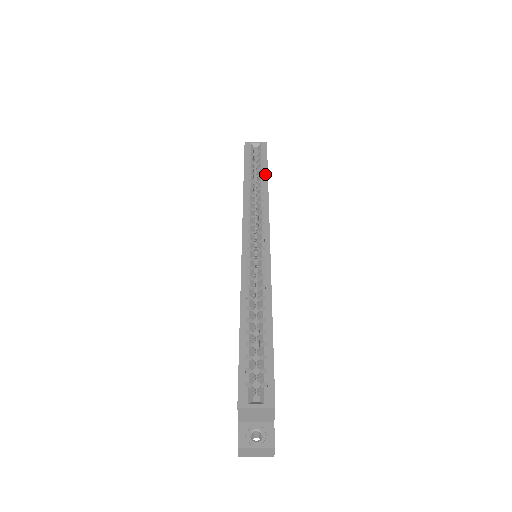
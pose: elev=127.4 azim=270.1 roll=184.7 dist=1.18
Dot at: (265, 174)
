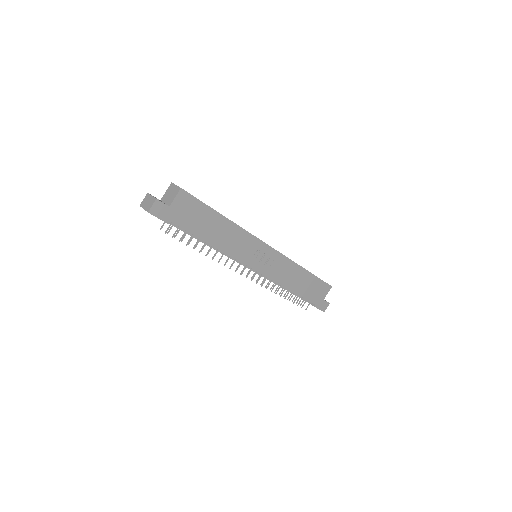
Dot at: occluded
